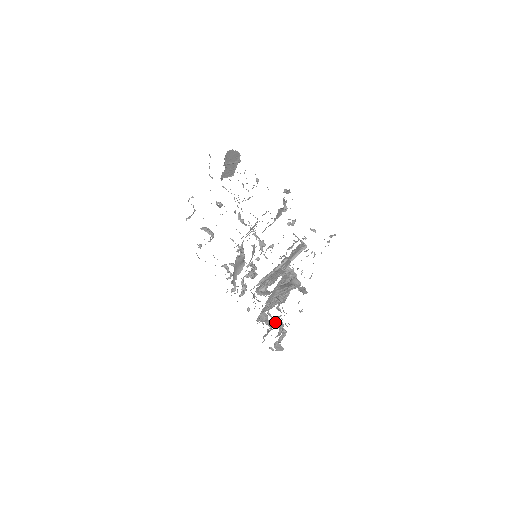
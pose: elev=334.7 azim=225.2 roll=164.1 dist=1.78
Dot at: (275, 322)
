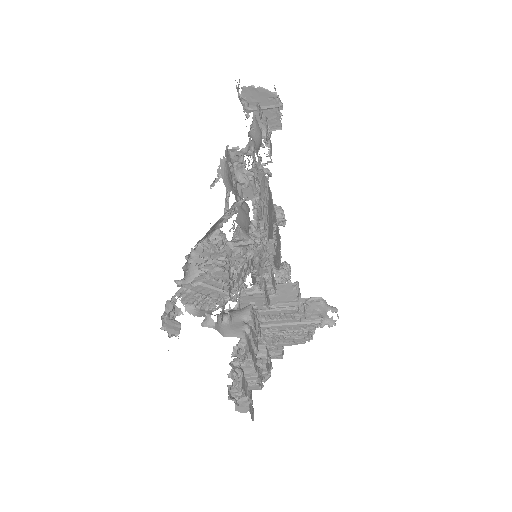
Dot at: occluded
